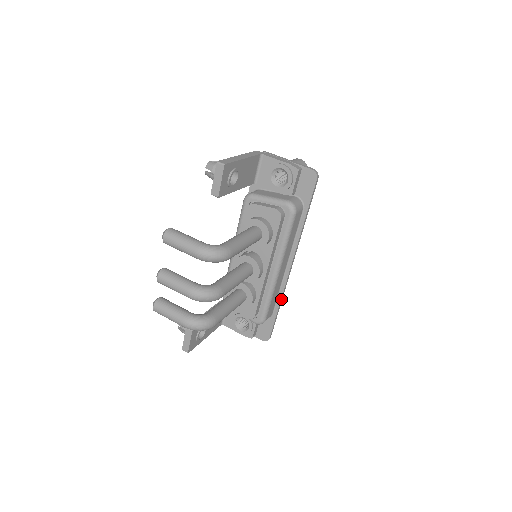
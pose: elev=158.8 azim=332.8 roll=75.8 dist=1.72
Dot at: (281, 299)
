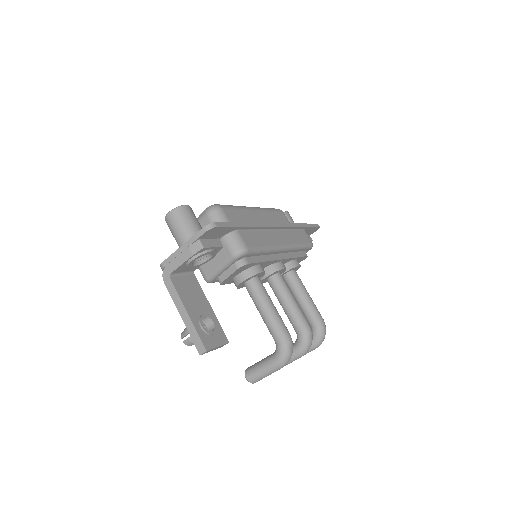
Dot at: (297, 226)
